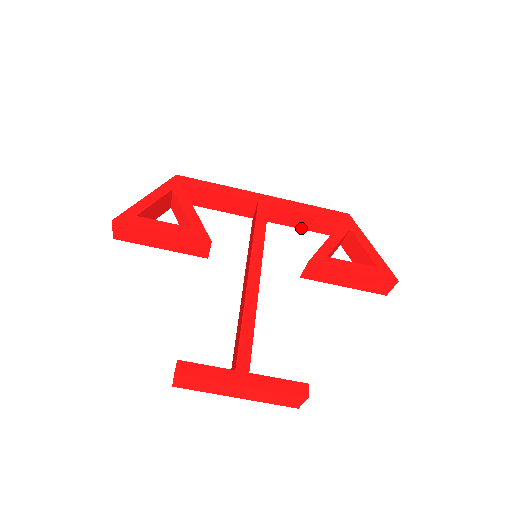
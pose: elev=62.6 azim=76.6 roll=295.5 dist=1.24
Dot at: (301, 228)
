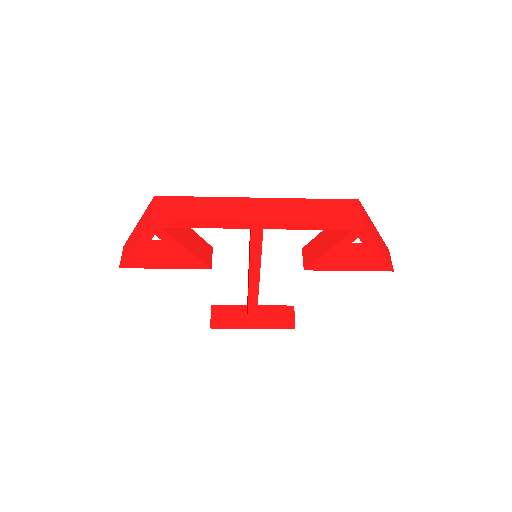
Dot at: occluded
